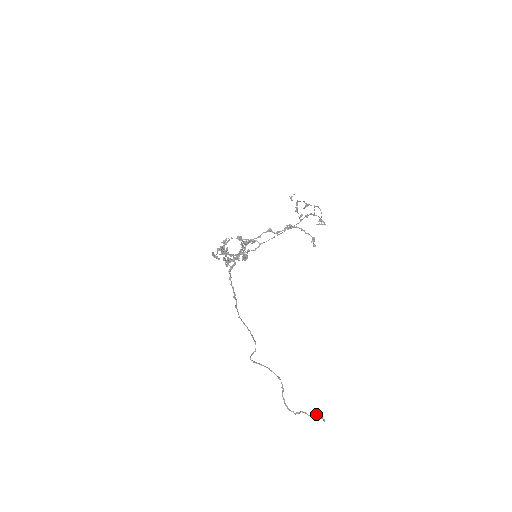
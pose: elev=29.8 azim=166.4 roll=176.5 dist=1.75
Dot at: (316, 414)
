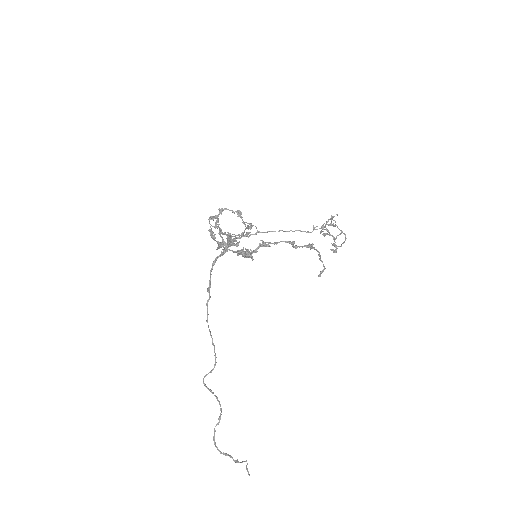
Dot at: (242, 462)
